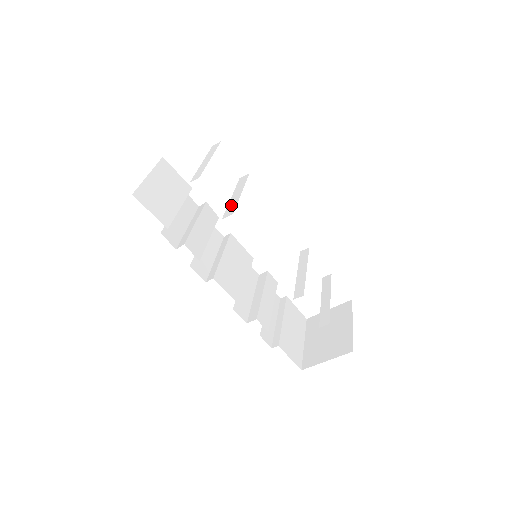
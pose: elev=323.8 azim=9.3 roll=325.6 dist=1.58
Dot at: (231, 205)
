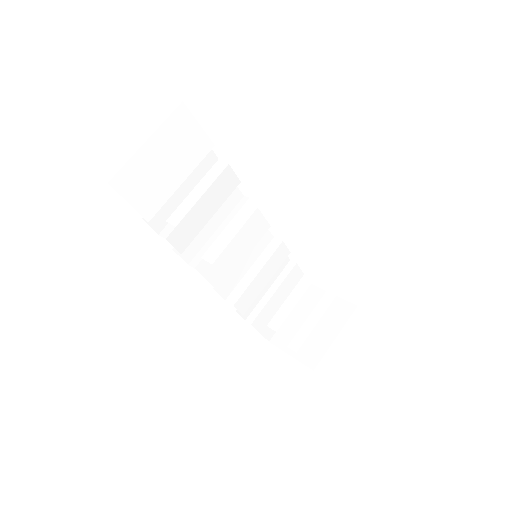
Dot at: (223, 237)
